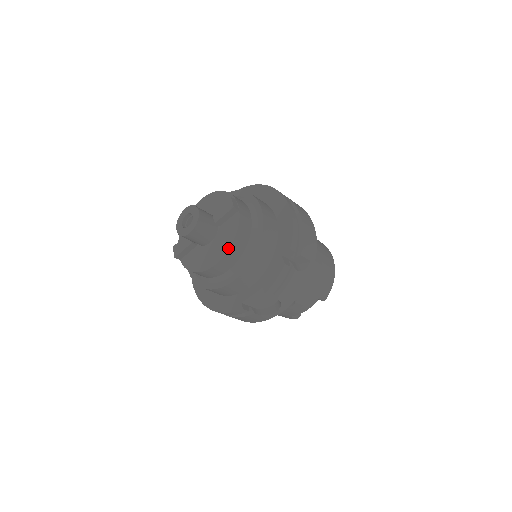
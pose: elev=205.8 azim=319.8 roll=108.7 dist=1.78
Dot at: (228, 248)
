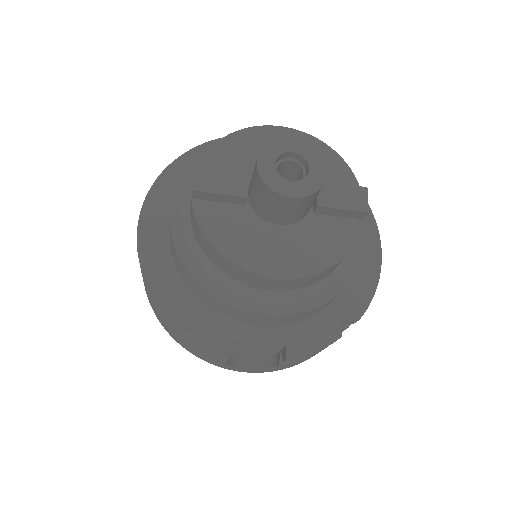
Dot at: (318, 270)
